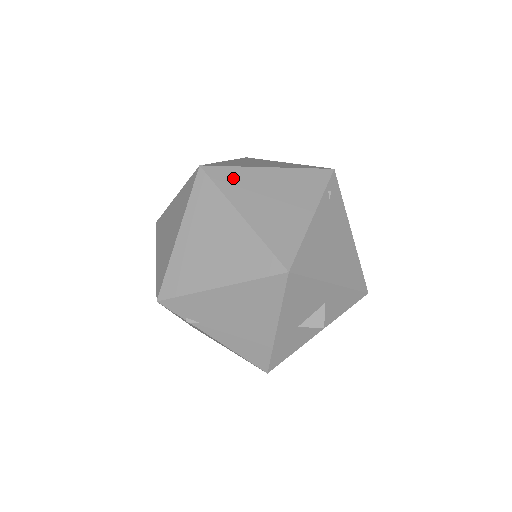
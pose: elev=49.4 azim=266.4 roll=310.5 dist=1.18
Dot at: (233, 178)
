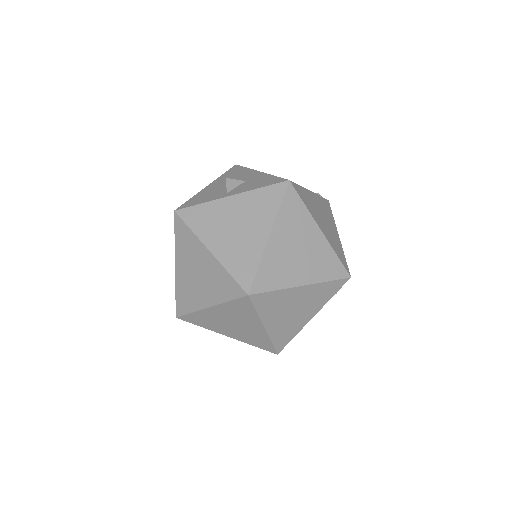
Dot at: (271, 301)
